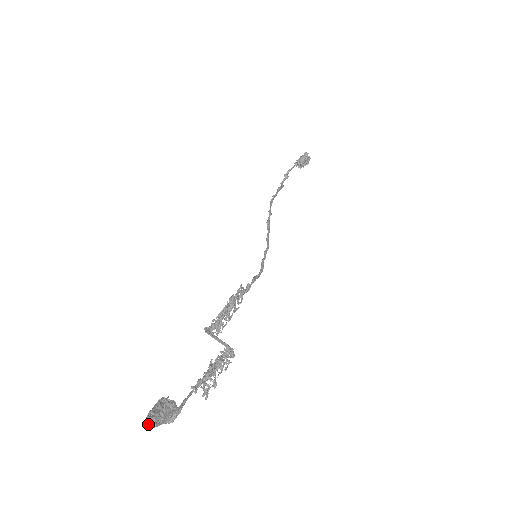
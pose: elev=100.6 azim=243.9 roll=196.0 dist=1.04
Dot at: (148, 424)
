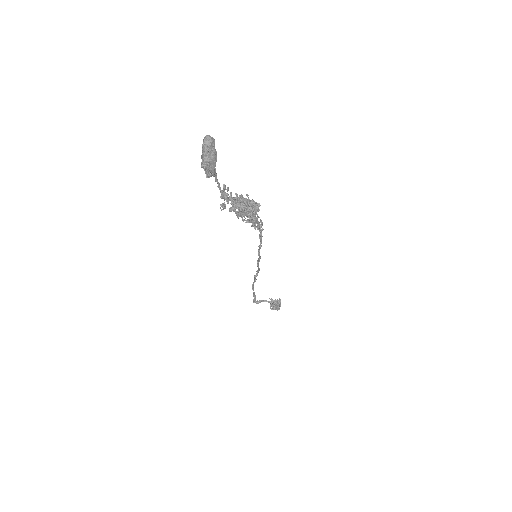
Dot at: (209, 136)
